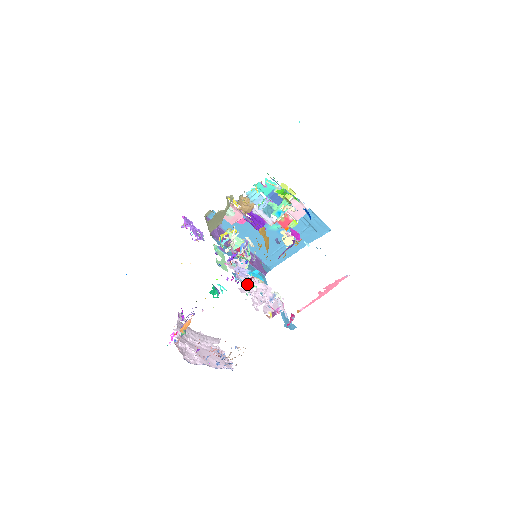
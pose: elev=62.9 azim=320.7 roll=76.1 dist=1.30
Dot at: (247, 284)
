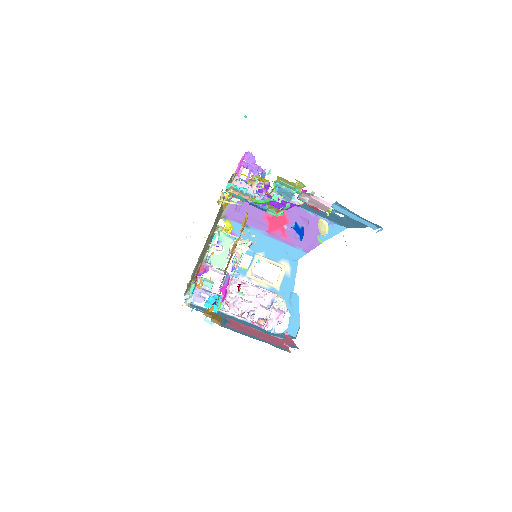
Dot at: (229, 293)
